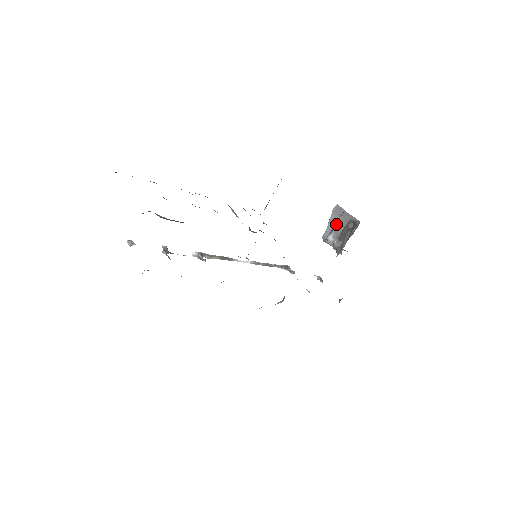
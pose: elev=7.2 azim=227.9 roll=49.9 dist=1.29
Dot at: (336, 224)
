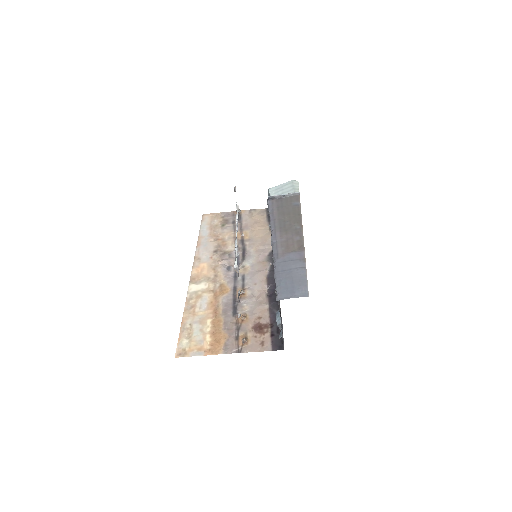
Dot at: occluded
